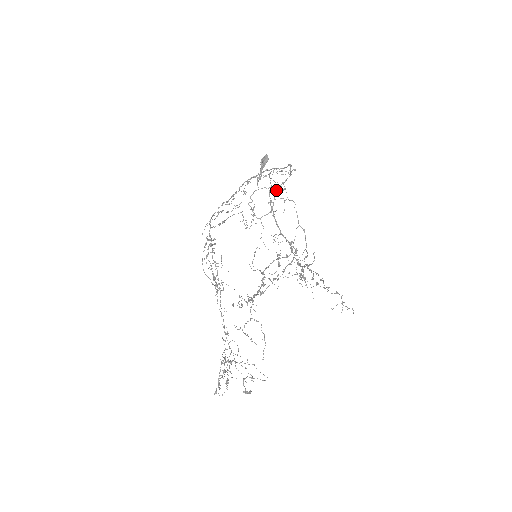
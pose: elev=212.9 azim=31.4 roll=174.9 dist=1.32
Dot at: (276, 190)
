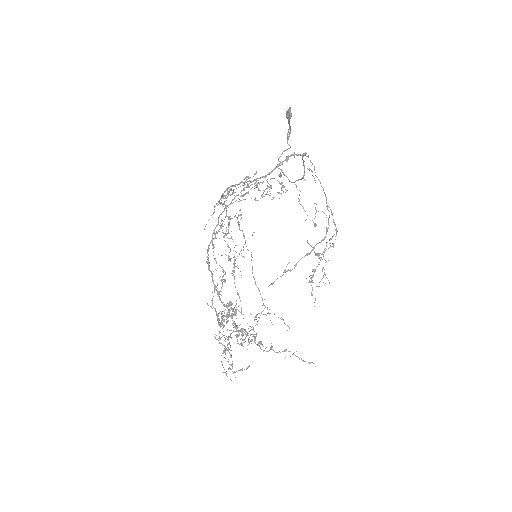
Dot at: (302, 158)
